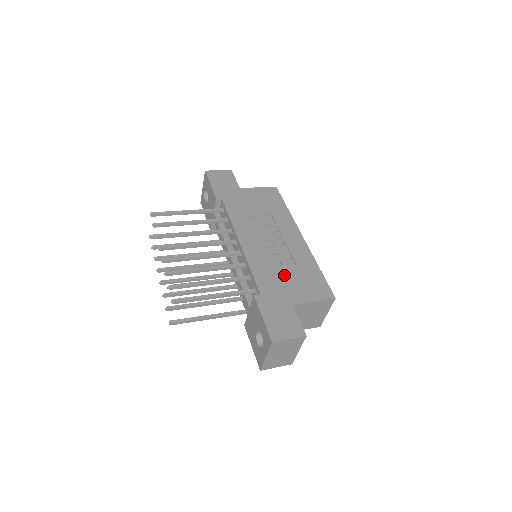
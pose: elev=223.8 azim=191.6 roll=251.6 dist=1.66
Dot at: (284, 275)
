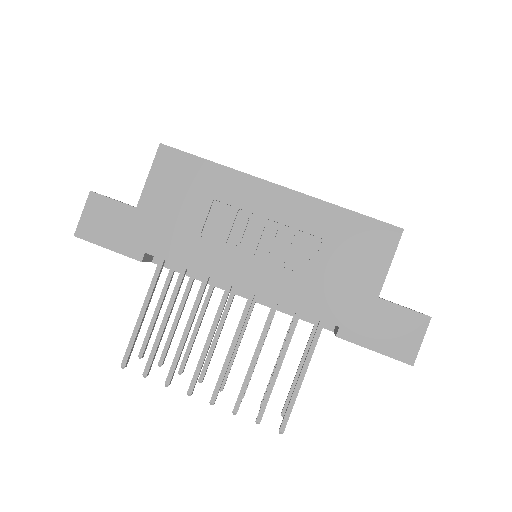
Dot at: (328, 271)
